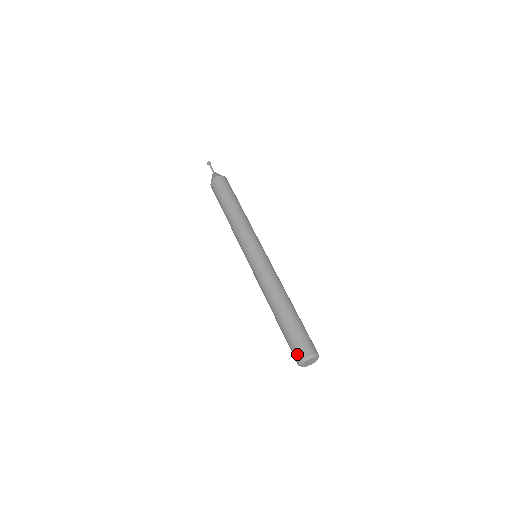
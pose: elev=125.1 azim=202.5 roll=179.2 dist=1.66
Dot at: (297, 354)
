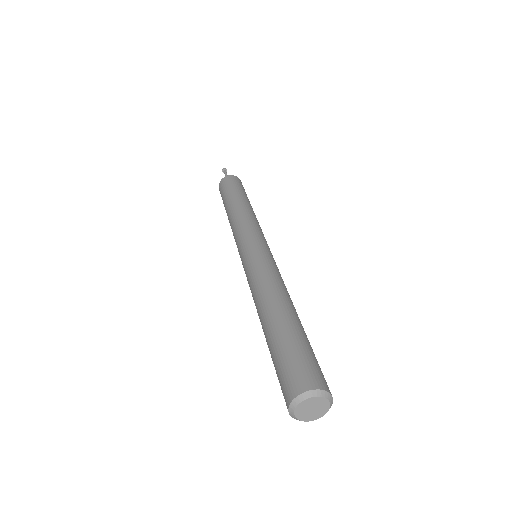
Dot at: (291, 384)
